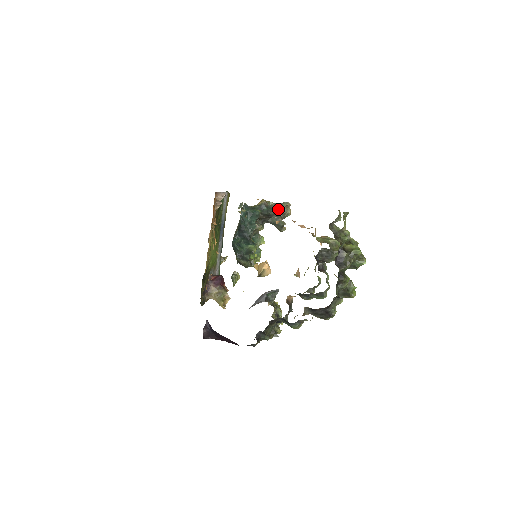
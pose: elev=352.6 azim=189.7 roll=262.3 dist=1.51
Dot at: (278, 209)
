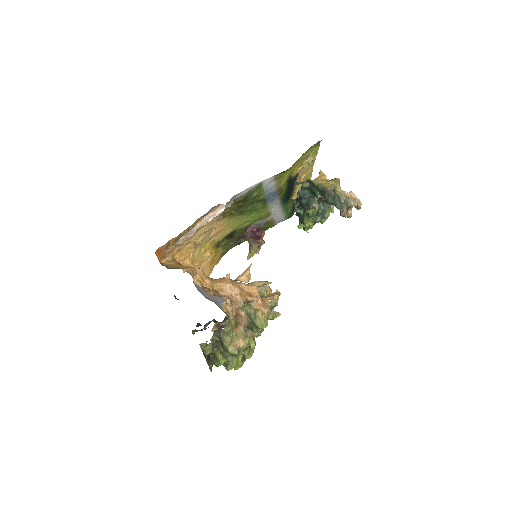
Dot at: (335, 205)
